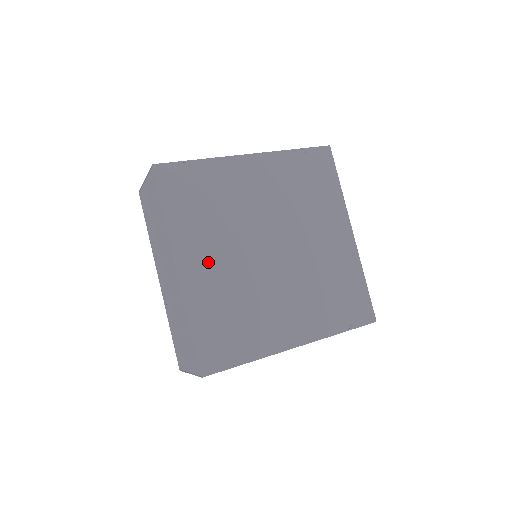
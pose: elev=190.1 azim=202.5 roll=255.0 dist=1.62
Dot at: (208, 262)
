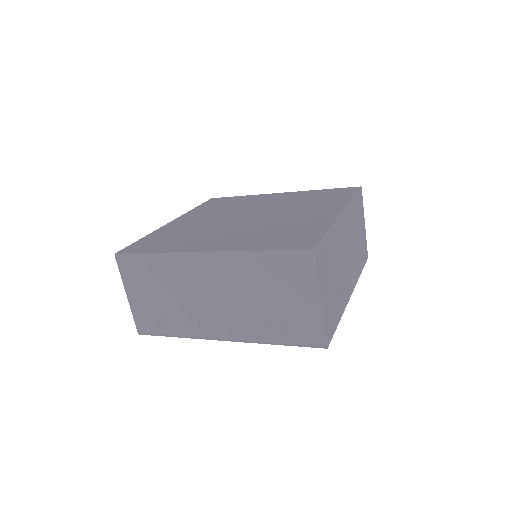
Dot at: (219, 240)
